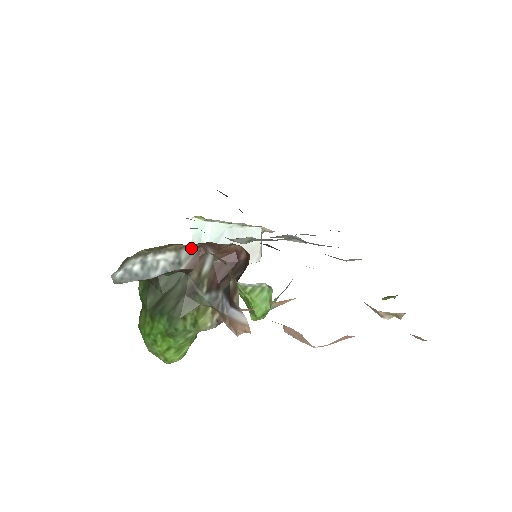
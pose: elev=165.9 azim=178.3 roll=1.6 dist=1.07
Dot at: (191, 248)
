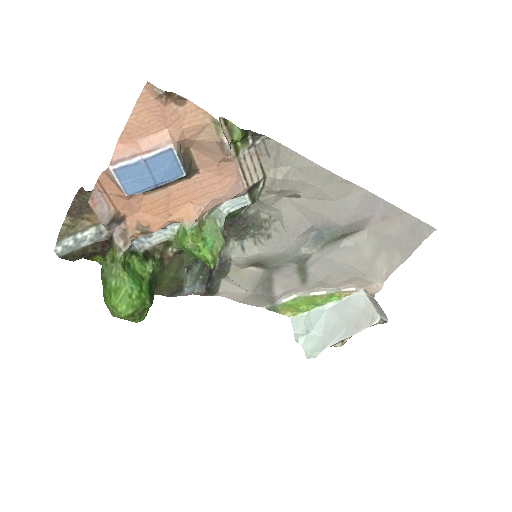
Dot at: occluded
